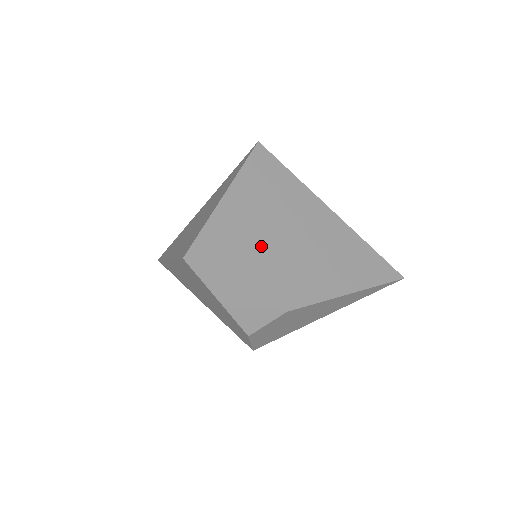
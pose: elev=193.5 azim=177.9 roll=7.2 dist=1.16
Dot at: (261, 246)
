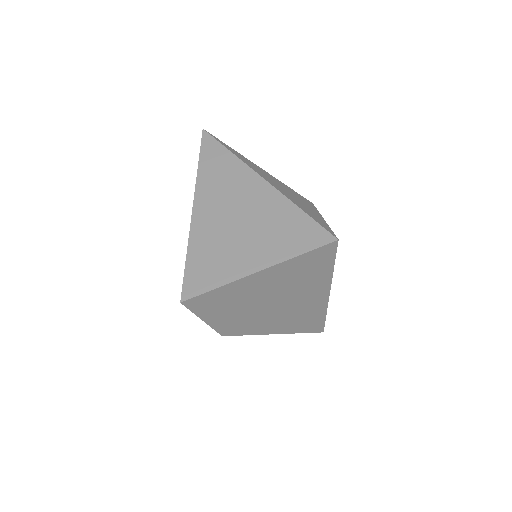
Dot at: (248, 304)
